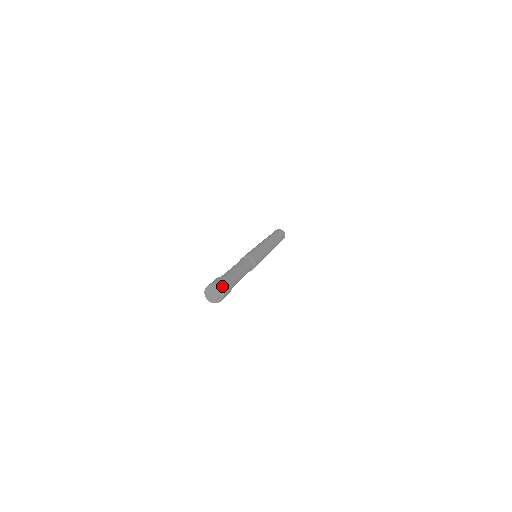
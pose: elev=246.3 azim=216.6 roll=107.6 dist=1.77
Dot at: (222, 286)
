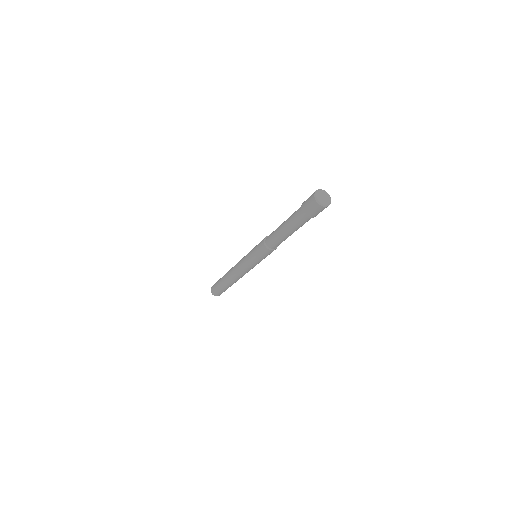
Dot at: occluded
